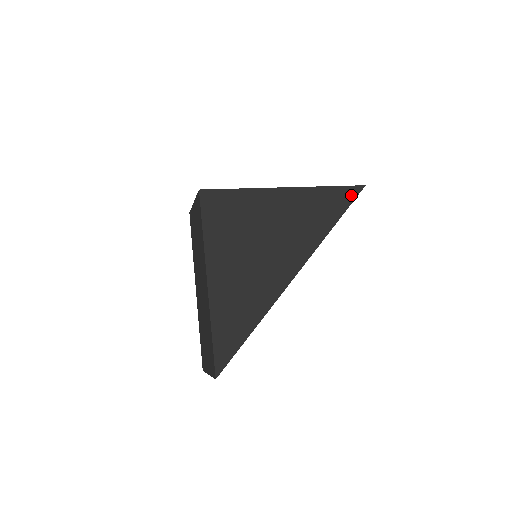
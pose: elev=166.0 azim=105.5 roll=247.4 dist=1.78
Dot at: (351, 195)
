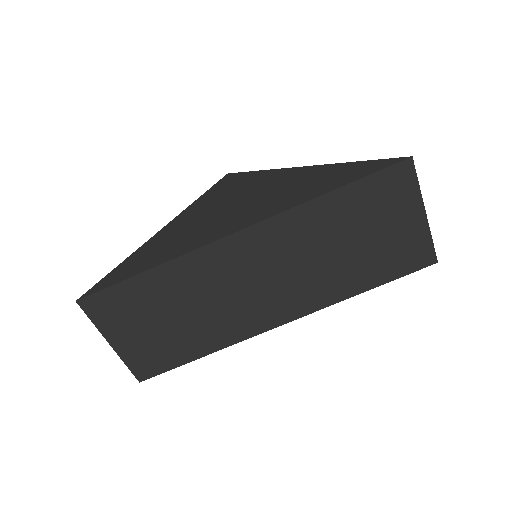
Dot at: (379, 166)
